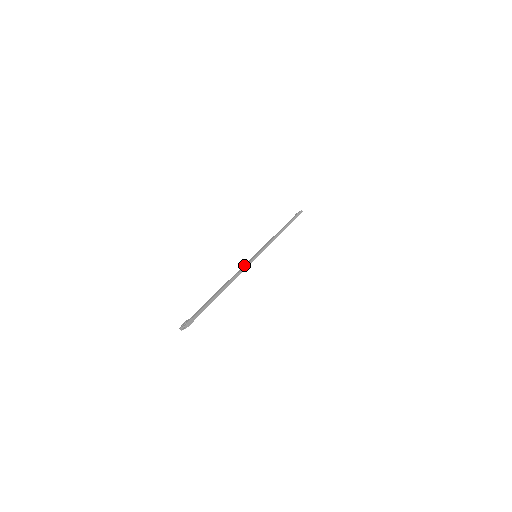
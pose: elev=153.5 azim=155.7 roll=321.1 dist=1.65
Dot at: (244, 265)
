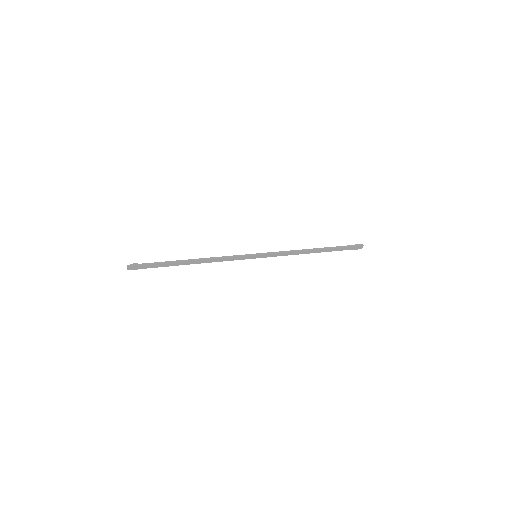
Dot at: (234, 257)
